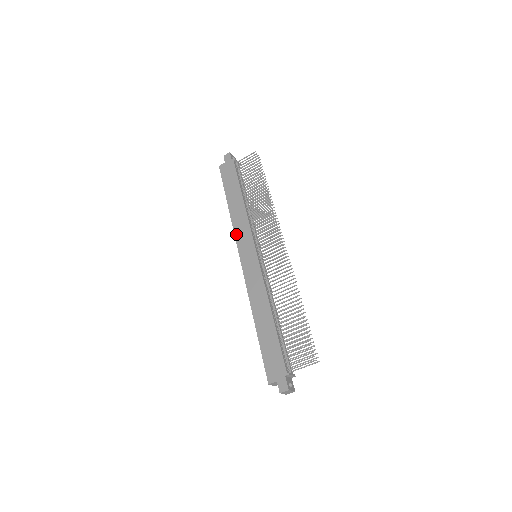
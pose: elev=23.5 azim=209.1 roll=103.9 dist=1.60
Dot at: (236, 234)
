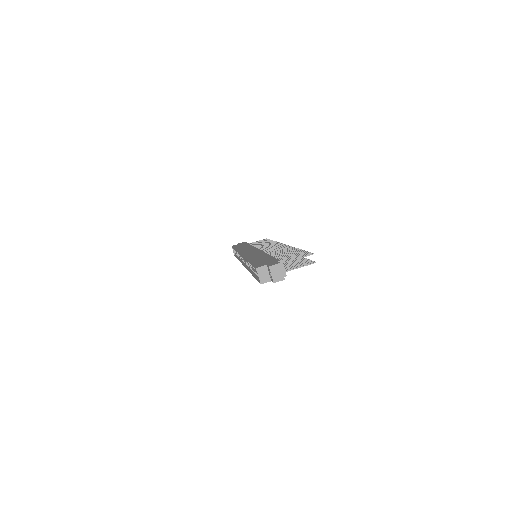
Dot at: (240, 251)
